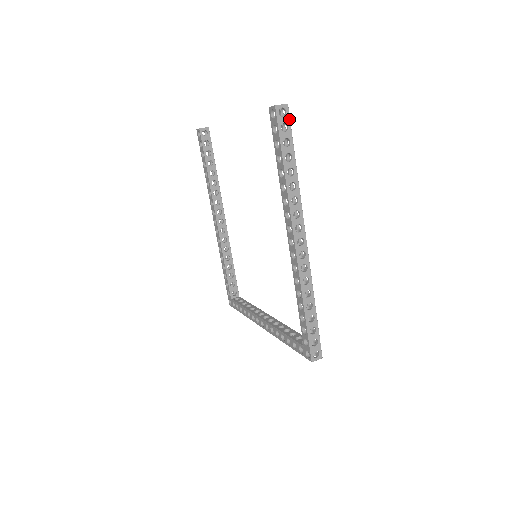
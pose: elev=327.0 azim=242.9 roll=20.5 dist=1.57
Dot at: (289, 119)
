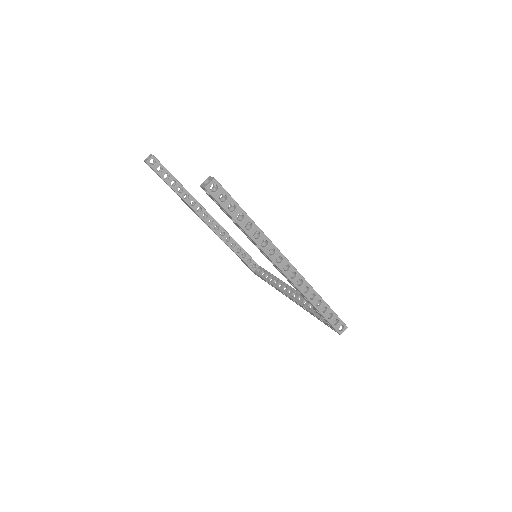
Dot at: (223, 189)
